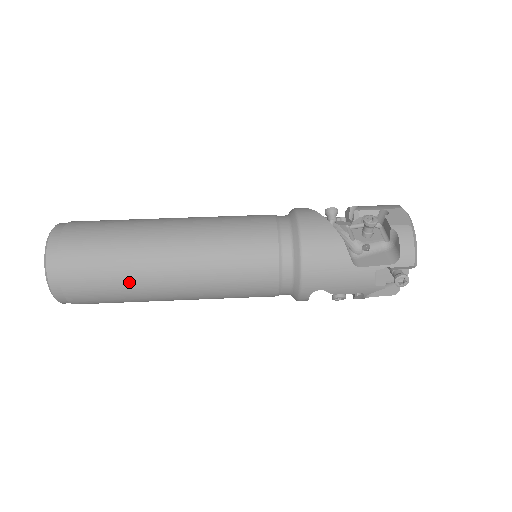
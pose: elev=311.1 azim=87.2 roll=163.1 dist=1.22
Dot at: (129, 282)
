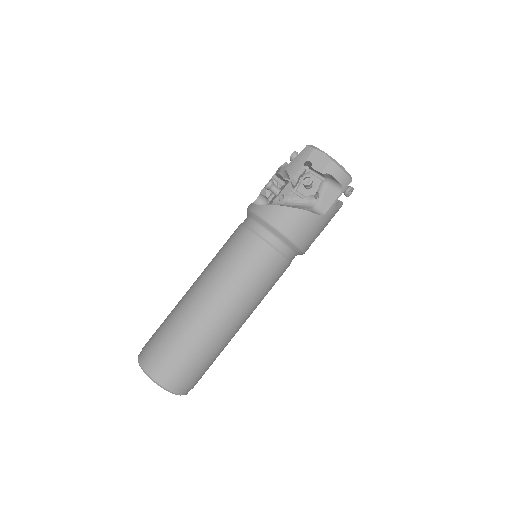
Dot at: (219, 349)
